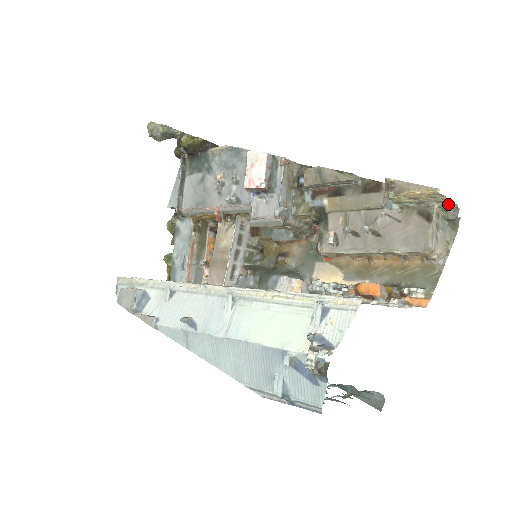
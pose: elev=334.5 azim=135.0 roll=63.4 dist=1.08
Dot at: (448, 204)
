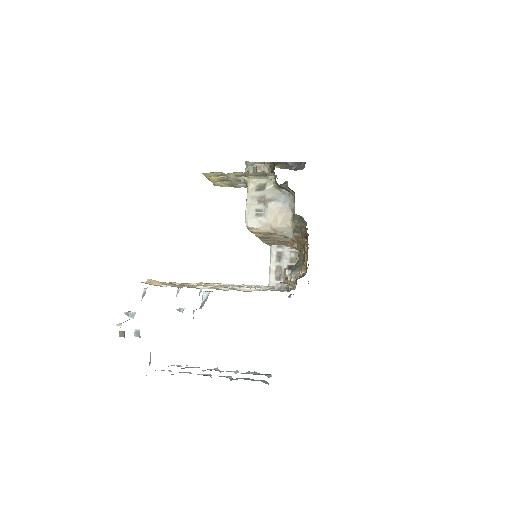
Dot at: (252, 174)
